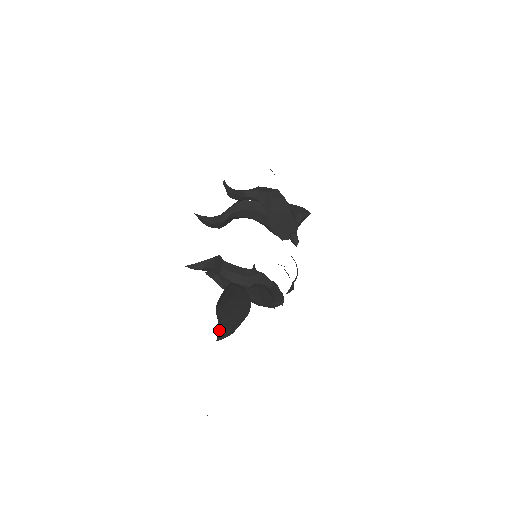
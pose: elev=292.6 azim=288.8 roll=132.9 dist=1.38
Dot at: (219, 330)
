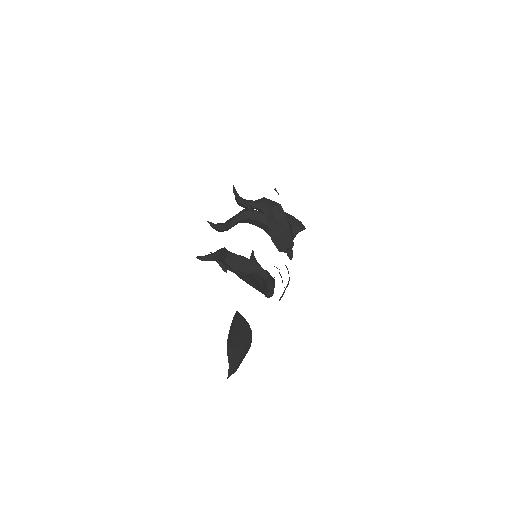
Dot at: (229, 370)
